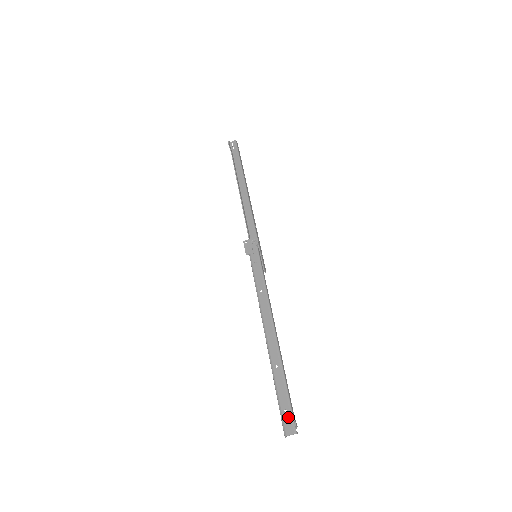
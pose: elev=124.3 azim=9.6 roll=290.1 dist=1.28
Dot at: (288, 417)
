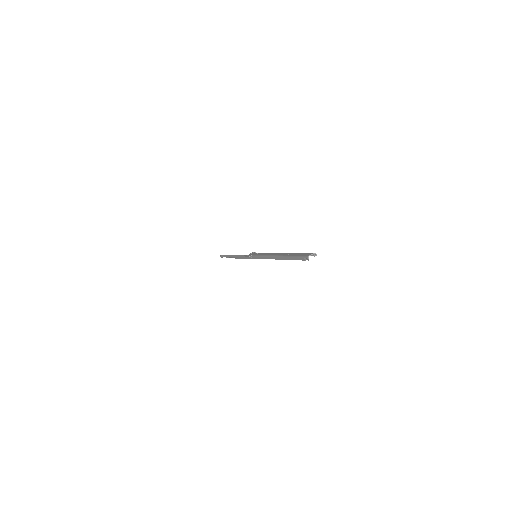
Dot at: (306, 254)
